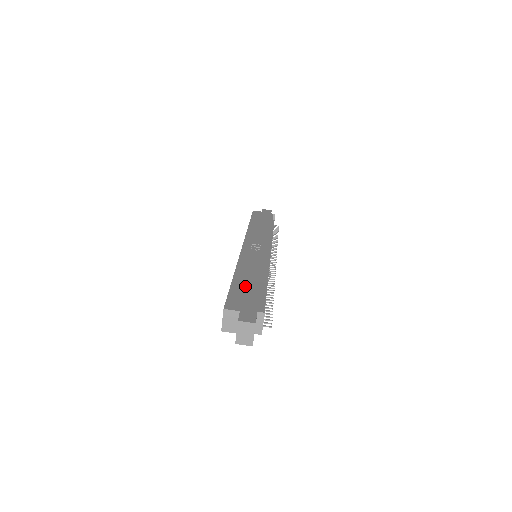
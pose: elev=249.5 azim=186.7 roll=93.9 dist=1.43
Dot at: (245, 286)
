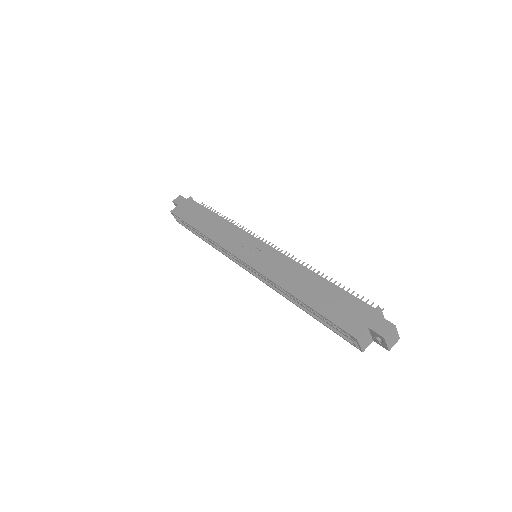
Dot at: (324, 300)
